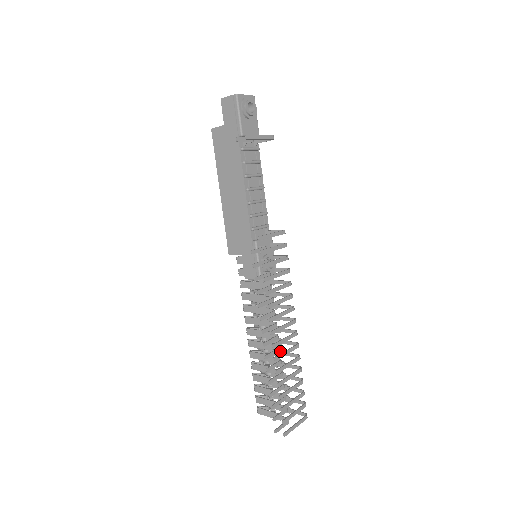
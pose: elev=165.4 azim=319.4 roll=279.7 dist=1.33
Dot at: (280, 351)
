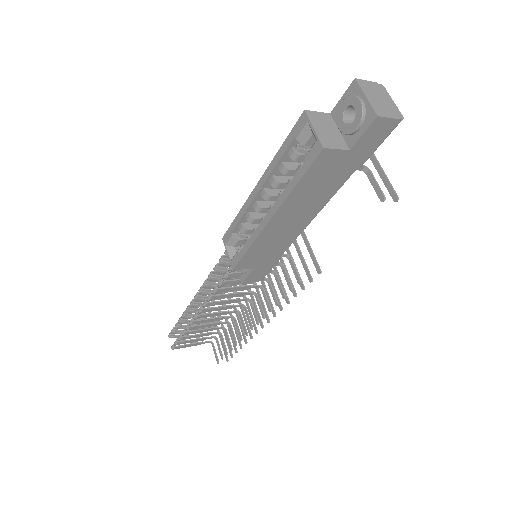
Dot at: occluded
